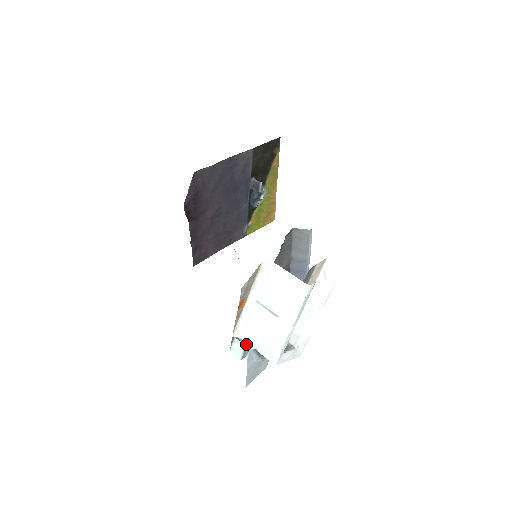
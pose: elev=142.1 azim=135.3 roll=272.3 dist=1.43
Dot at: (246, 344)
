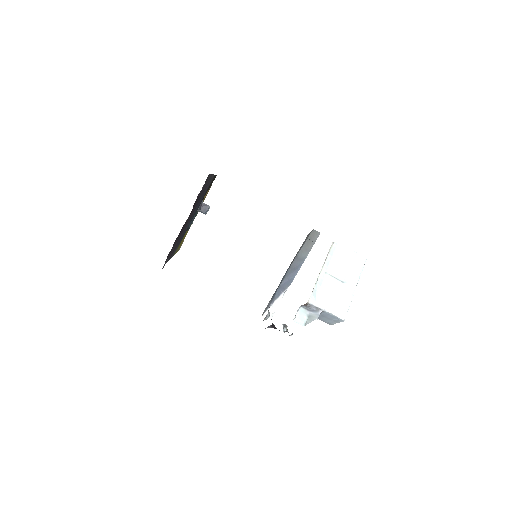
Dot at: (315, 309)
